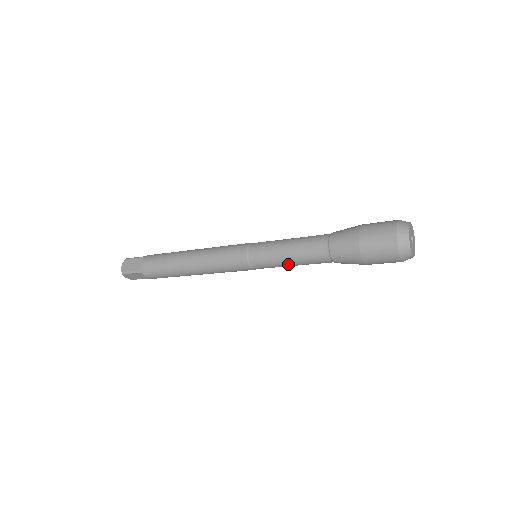
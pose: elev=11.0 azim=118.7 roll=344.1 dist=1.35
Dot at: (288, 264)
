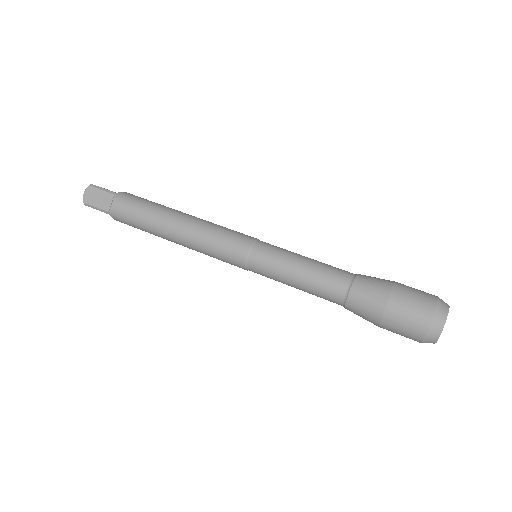
Dot at: occluded
